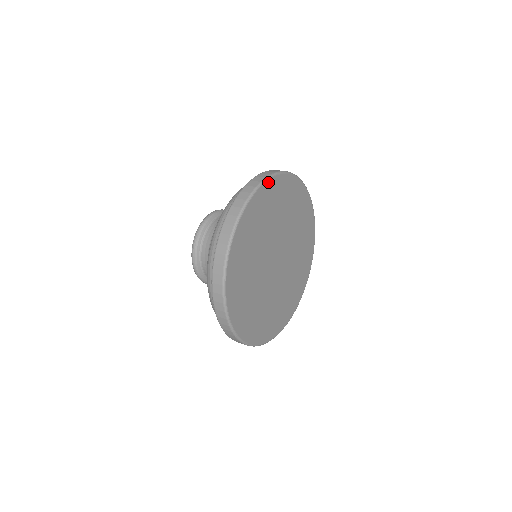
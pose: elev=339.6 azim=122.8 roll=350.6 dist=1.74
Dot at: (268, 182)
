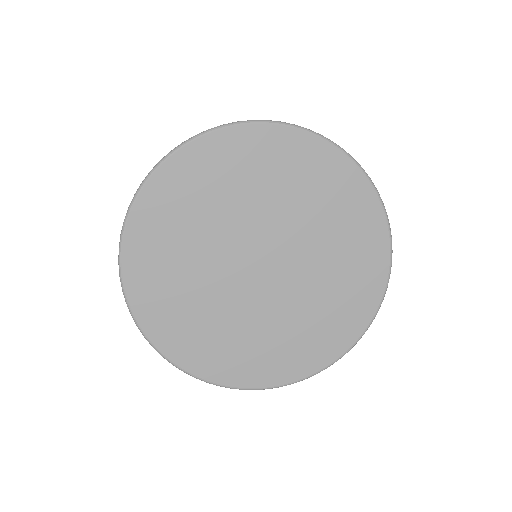
Dot at: (240, 128)
